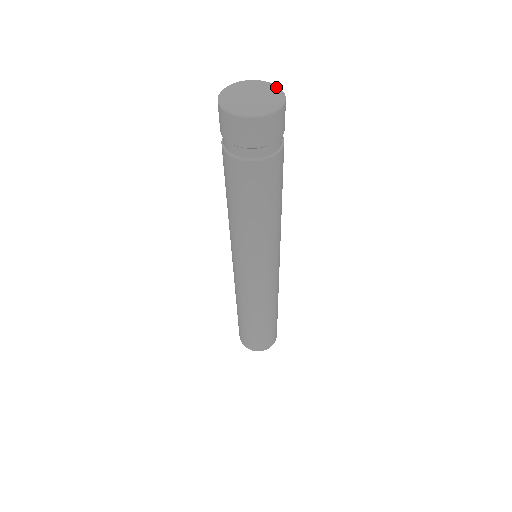
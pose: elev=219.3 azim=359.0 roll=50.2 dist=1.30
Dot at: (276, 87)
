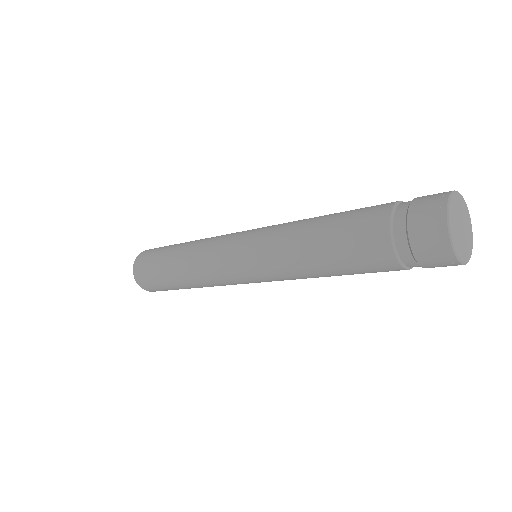
Dot at: (472, 235)
